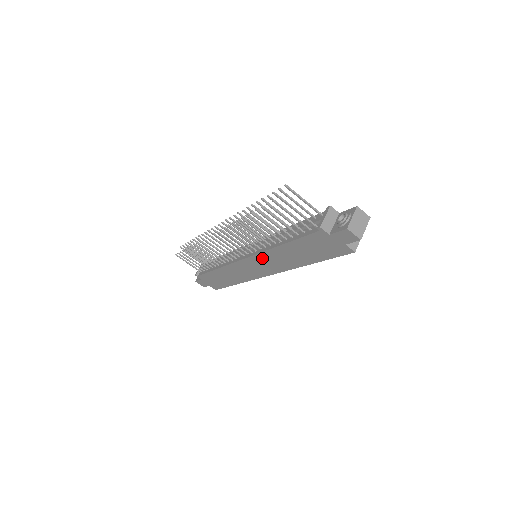
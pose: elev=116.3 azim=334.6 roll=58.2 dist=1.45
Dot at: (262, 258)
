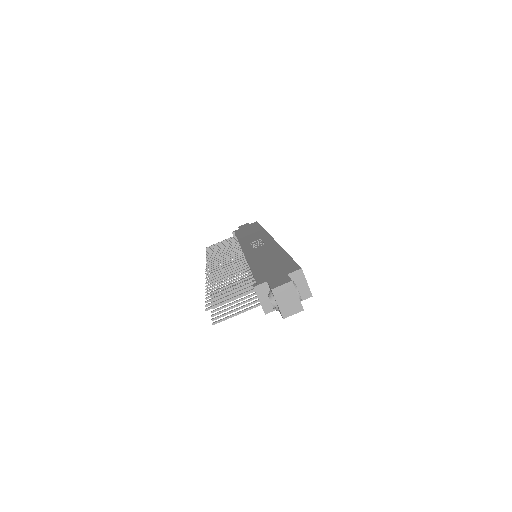
Dot at: occluded
